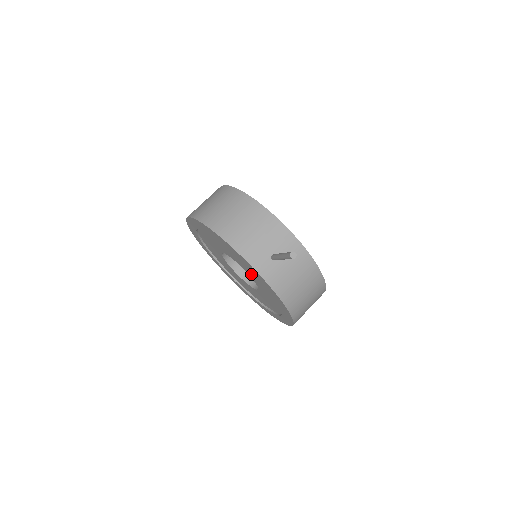
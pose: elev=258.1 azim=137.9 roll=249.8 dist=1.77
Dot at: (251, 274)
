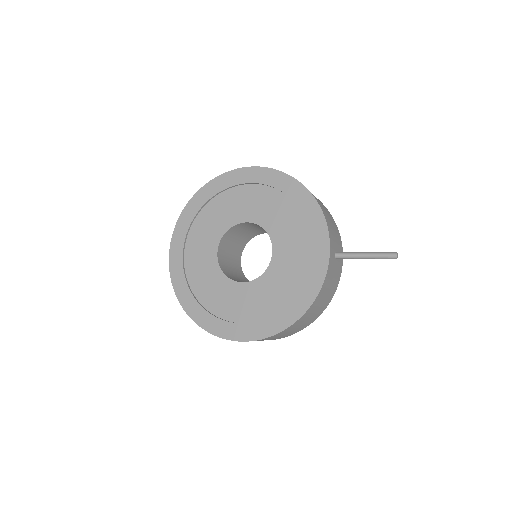
Dot at: (285, 256)
